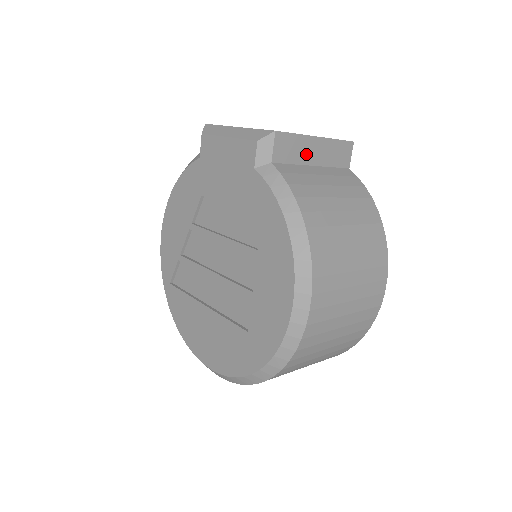
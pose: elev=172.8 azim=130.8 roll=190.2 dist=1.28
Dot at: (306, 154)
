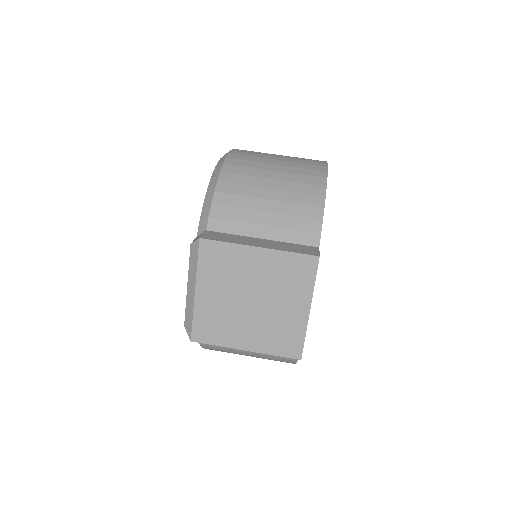
Dot at: occluded
